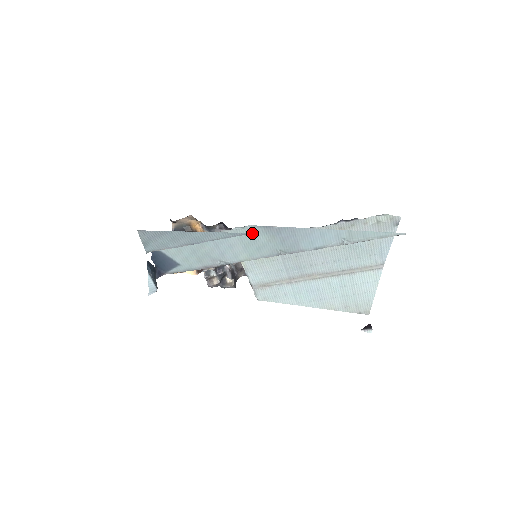
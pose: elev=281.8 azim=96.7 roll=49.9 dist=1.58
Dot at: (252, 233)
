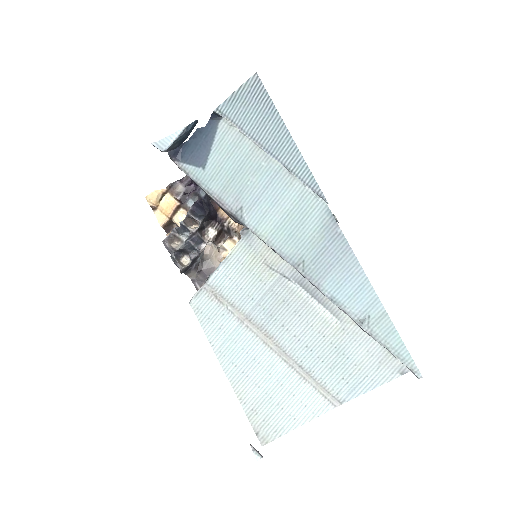
Dot at: occluded
